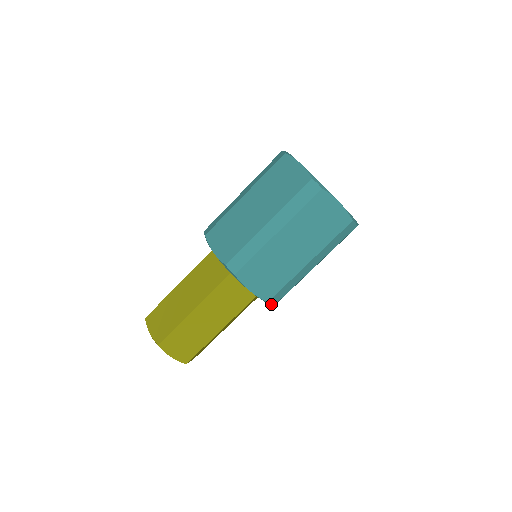
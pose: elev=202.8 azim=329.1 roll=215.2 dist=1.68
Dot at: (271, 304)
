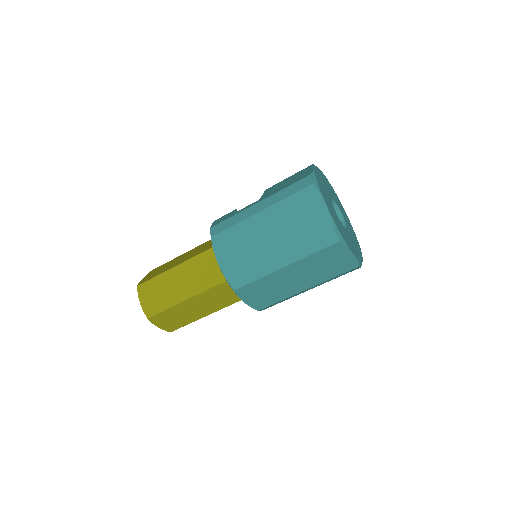
Dot at: (260, 310)
